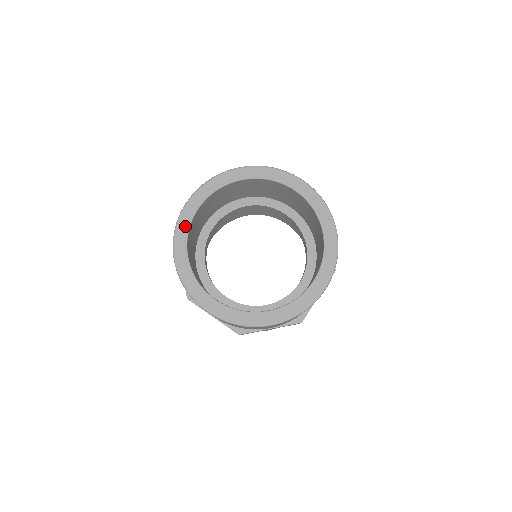
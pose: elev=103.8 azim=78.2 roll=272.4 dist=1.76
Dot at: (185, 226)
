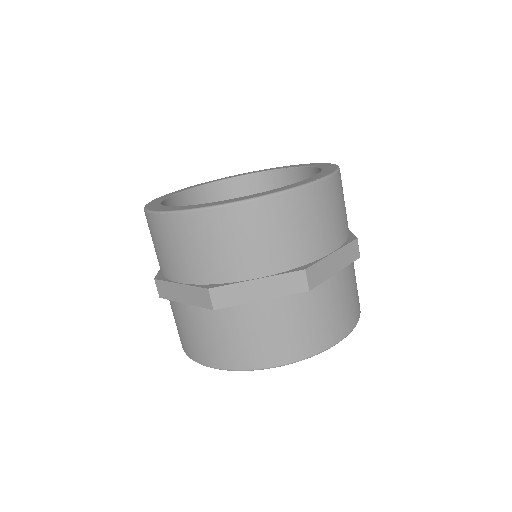
Dot at: (156, 206)
